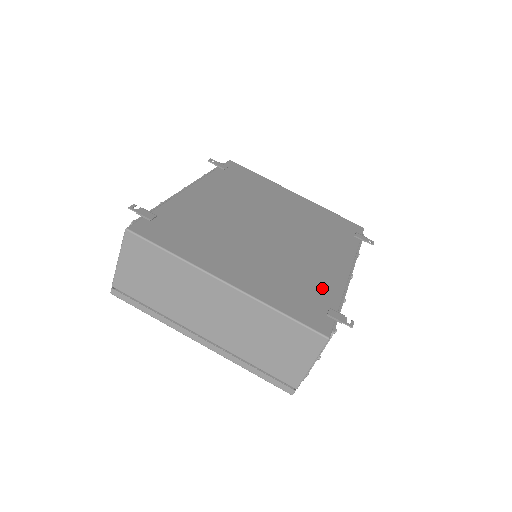
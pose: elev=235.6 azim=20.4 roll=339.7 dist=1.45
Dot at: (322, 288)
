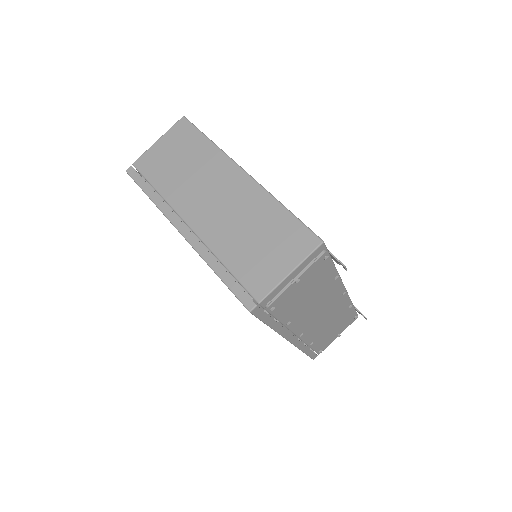
Dot at: occluded
